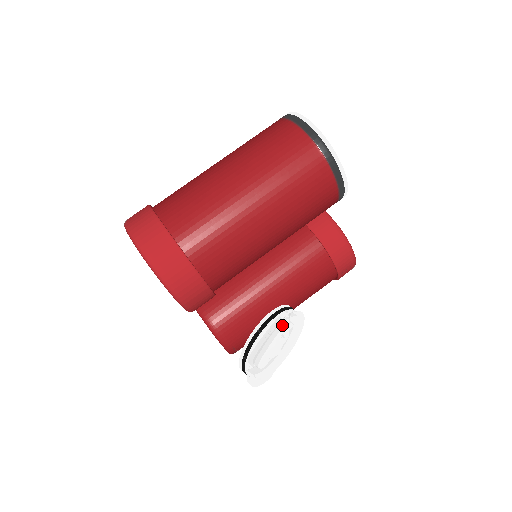
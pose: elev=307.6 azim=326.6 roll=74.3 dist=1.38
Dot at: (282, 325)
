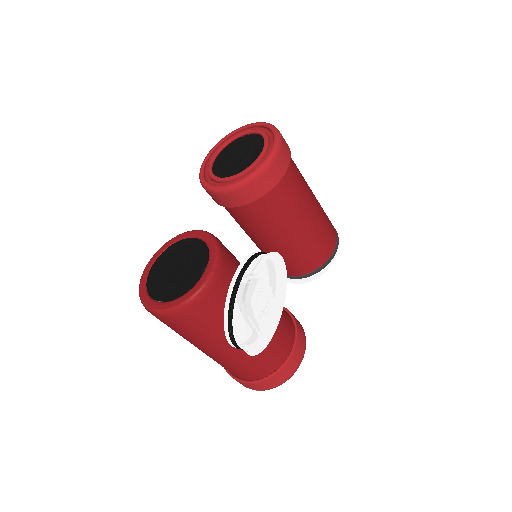
Dot at: (274, 293)
